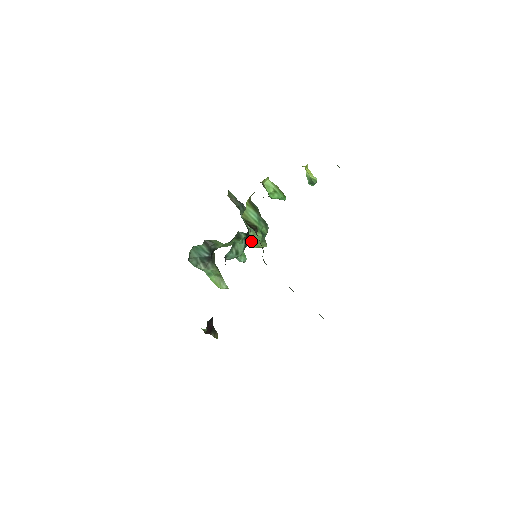
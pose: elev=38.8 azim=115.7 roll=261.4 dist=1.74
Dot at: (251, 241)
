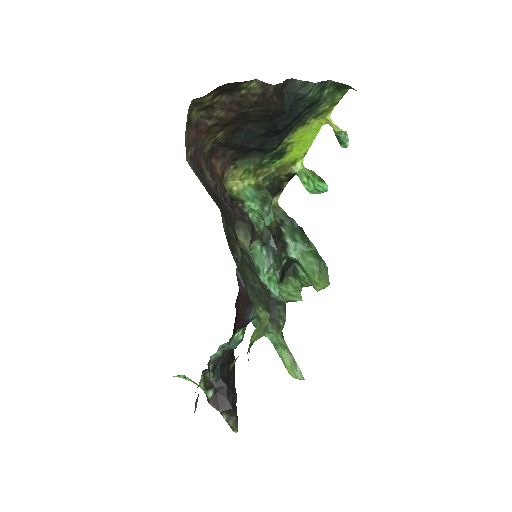
Dot at: (308, 276)
